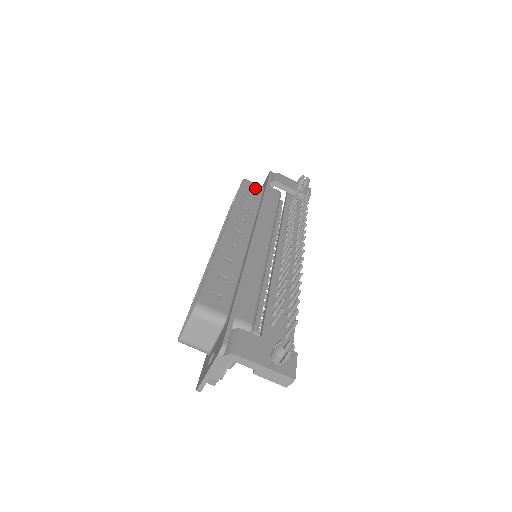
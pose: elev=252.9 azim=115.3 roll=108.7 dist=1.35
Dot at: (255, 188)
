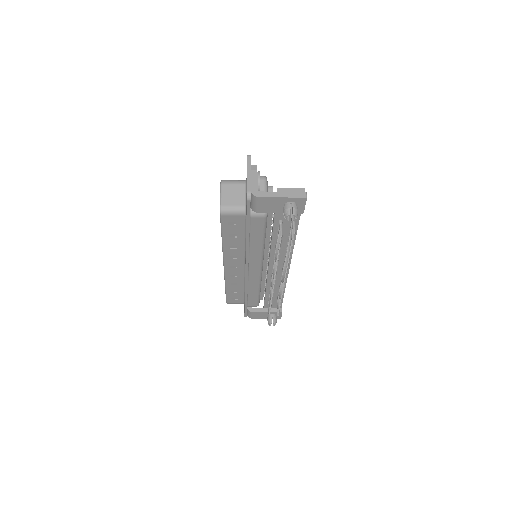
Dot at: (236, 221)
